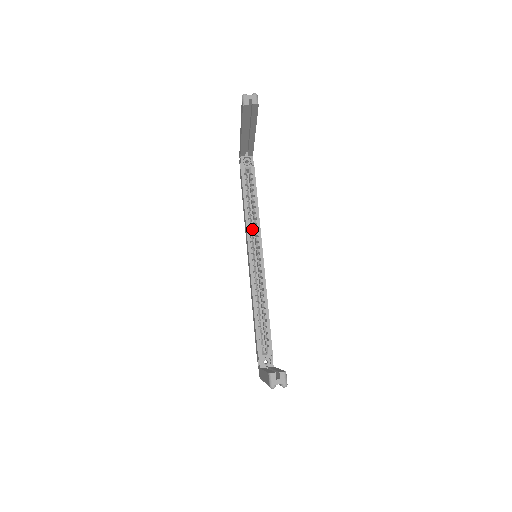
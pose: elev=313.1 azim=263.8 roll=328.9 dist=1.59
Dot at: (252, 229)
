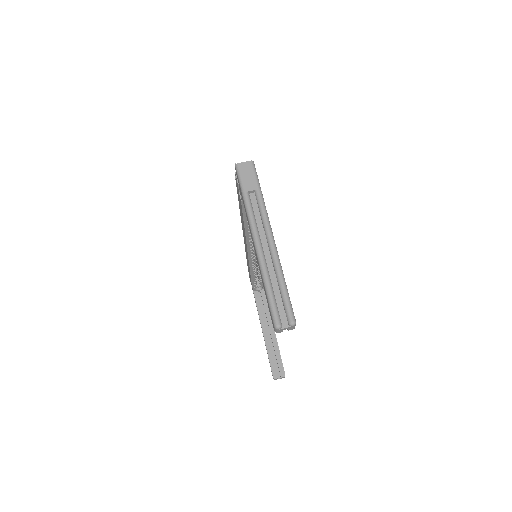
Dot at: occluded
